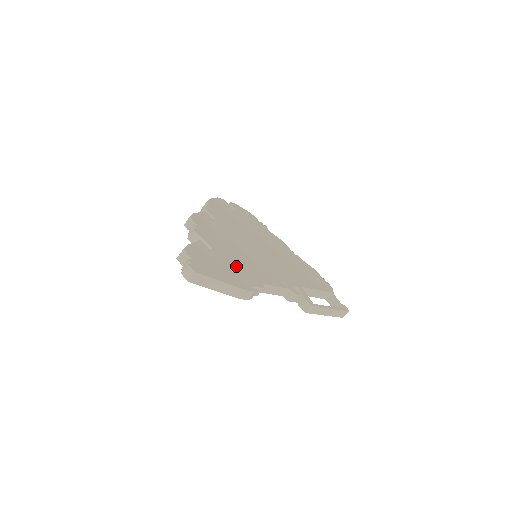
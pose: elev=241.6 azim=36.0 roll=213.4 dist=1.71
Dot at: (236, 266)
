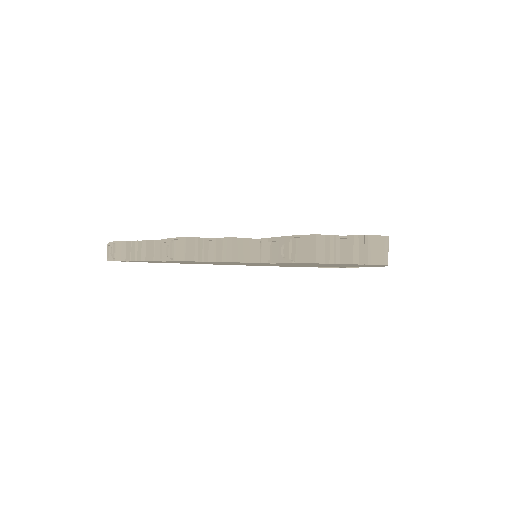
Dot at: occluded
